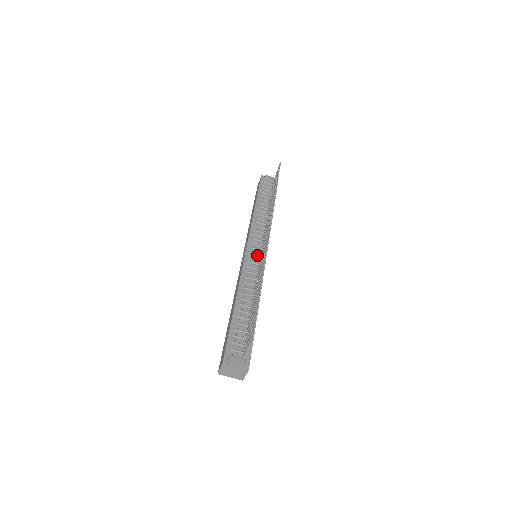
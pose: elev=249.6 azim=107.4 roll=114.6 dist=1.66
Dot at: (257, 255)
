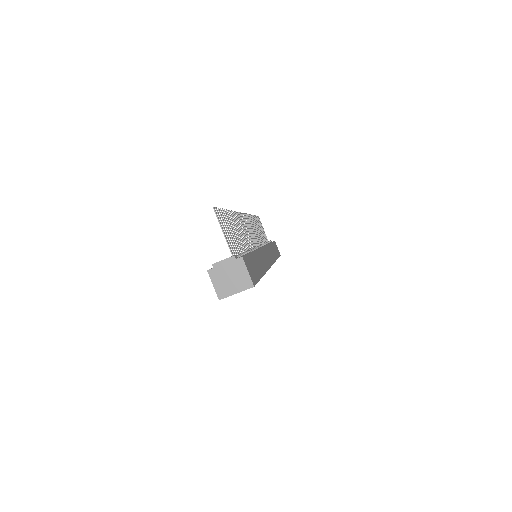
Dot at: occluded
